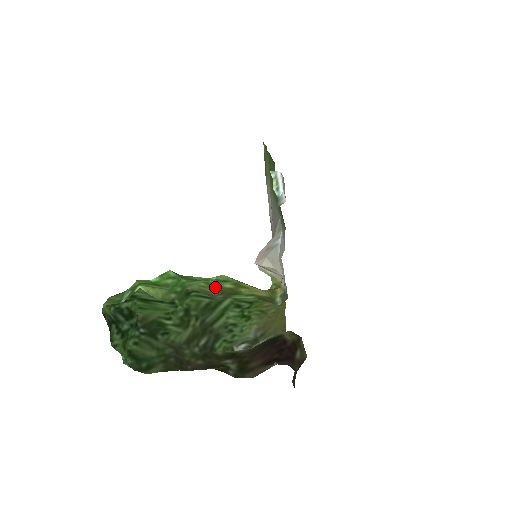
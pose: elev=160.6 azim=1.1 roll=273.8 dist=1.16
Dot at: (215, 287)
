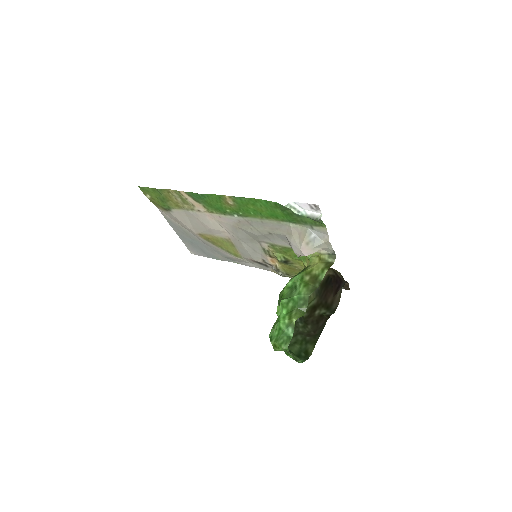
Dot at: (308, 284)
